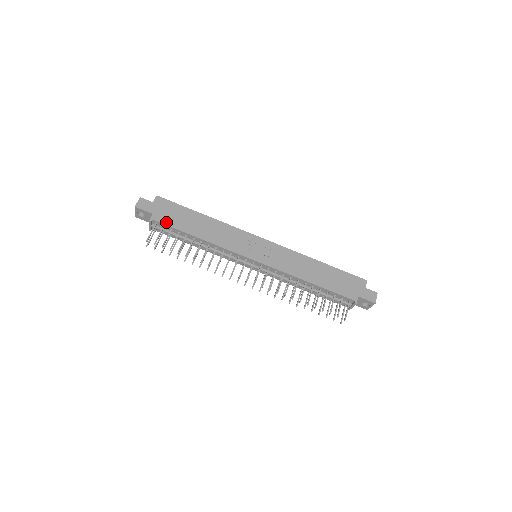
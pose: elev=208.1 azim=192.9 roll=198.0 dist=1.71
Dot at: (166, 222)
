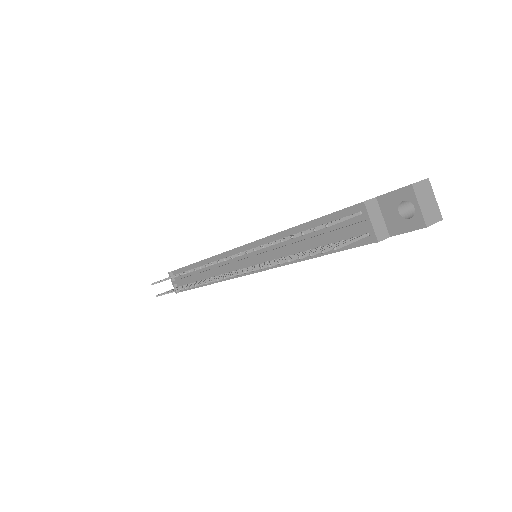
Dot at: occluded
